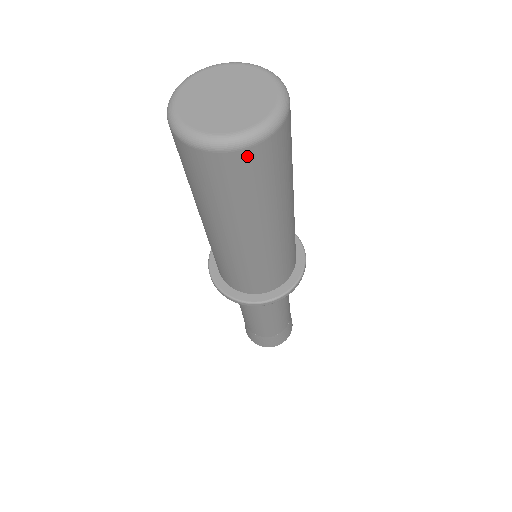
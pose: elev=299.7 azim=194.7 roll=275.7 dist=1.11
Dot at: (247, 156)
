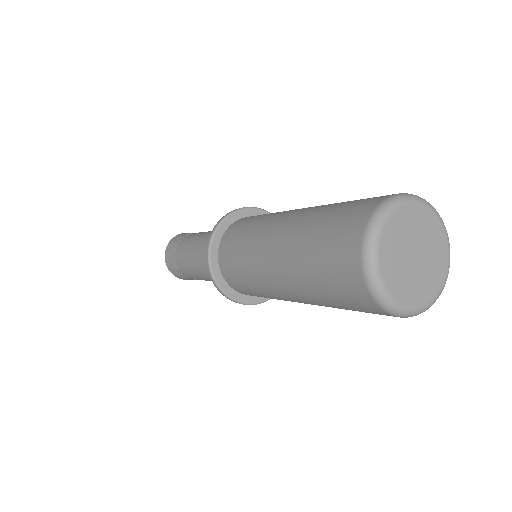
Dot at: occluded
